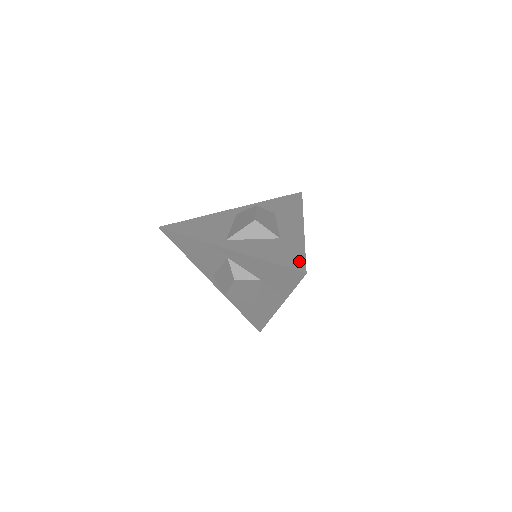
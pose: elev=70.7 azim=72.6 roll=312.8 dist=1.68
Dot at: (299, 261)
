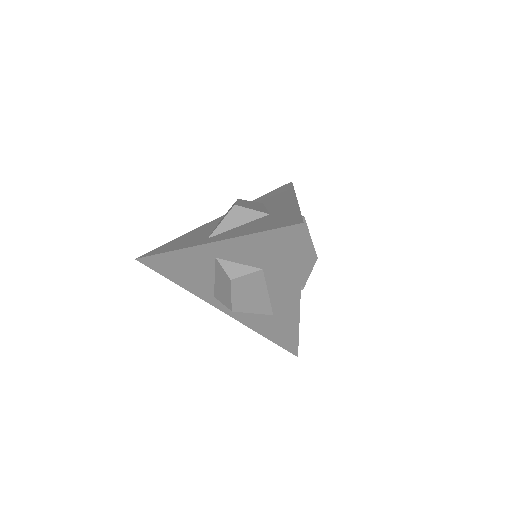
Dot at: (293, 218)
